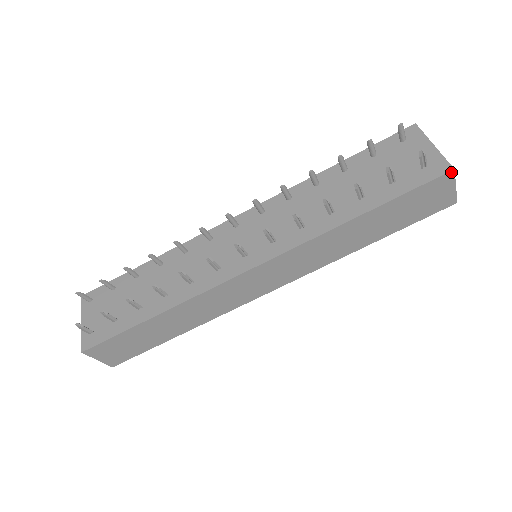
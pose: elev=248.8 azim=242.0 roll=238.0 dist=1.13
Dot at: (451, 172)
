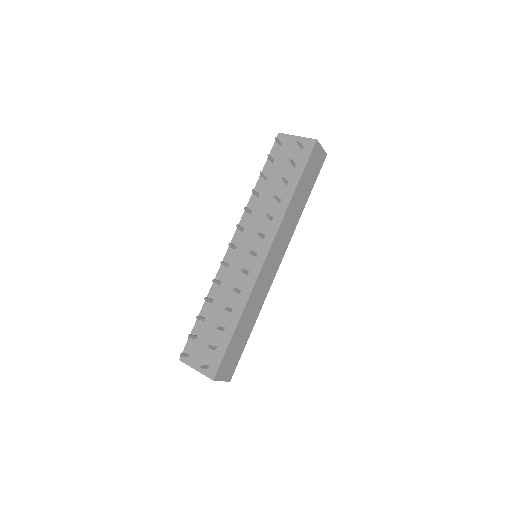
Dot at: (316, 142)
